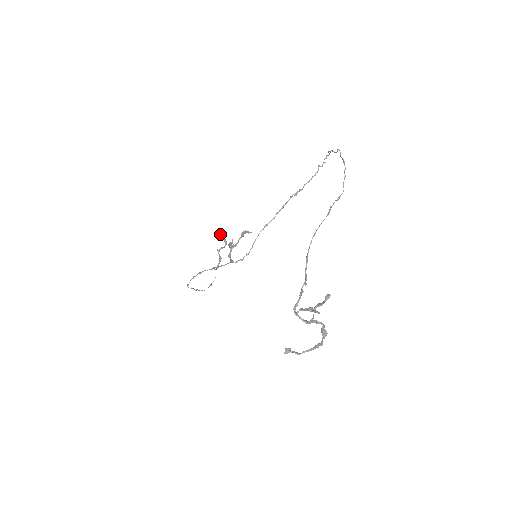
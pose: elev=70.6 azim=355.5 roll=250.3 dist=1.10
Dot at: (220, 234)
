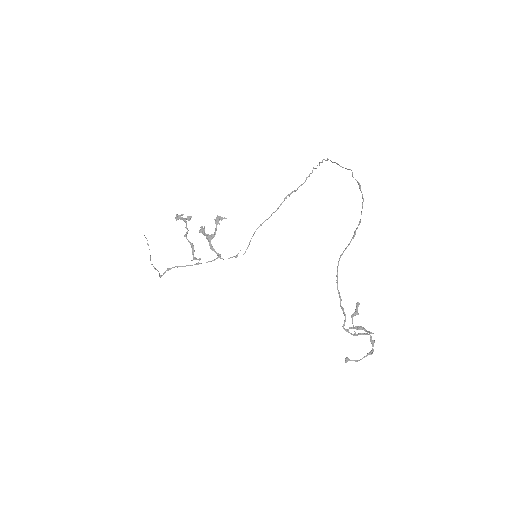
Dot at: (181, 218)
